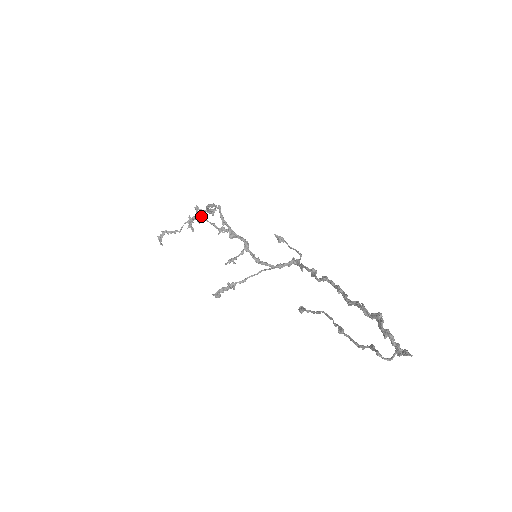
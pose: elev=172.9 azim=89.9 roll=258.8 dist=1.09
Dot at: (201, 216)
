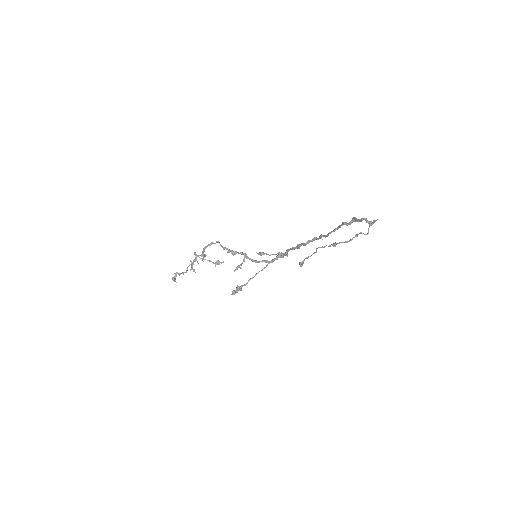
Dot at: occluded
